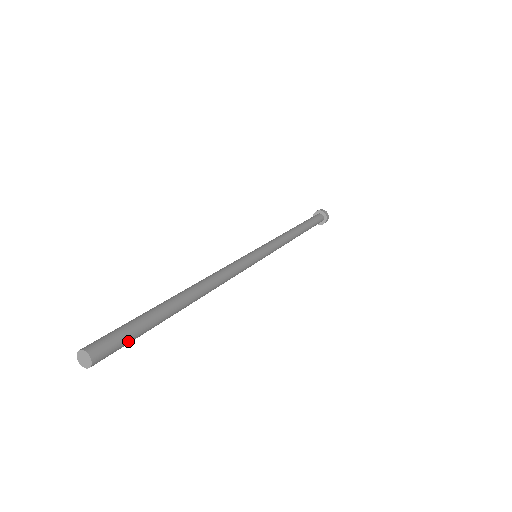
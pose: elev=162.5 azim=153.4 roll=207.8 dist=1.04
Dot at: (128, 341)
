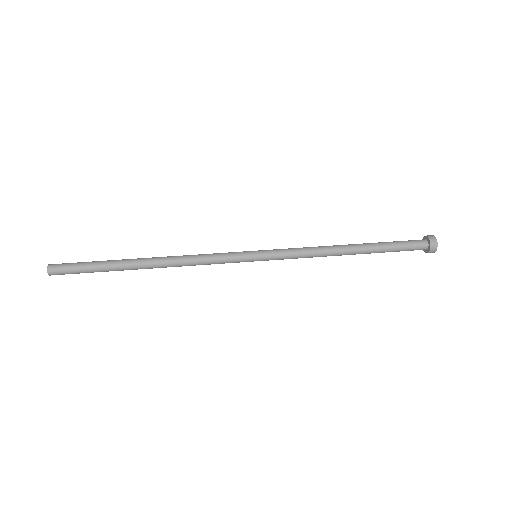
Dot at: occluded
